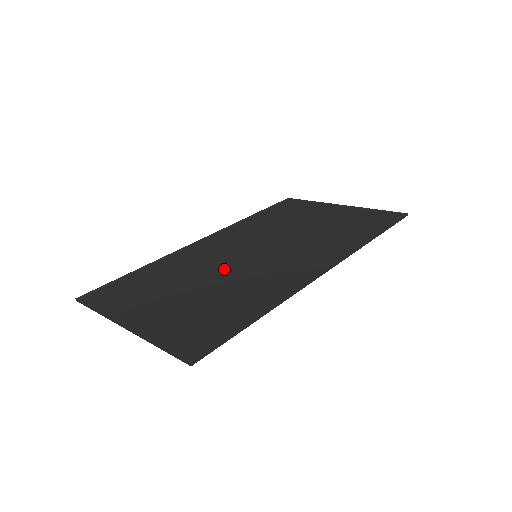
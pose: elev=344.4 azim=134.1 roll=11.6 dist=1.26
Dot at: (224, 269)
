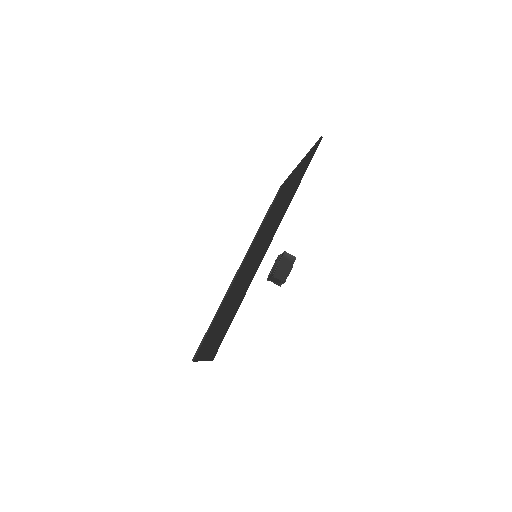
Dot at: (240, 282)
